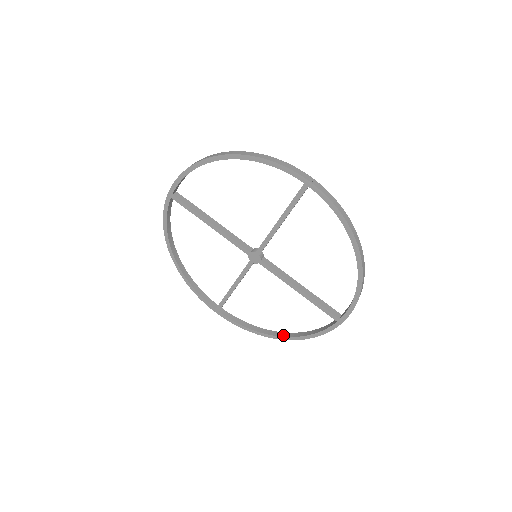
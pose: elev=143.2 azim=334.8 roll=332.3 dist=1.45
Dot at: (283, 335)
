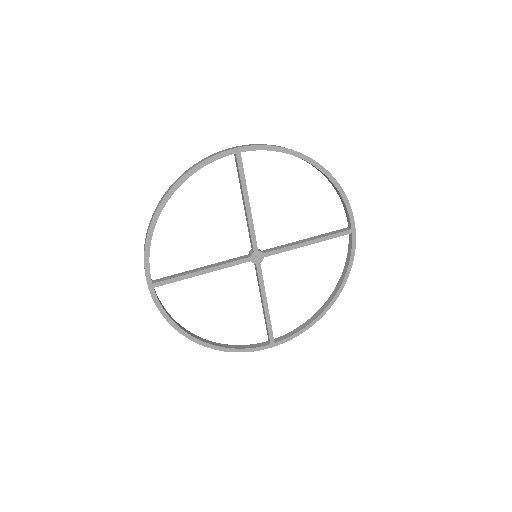
Dot at: (204, 340)
